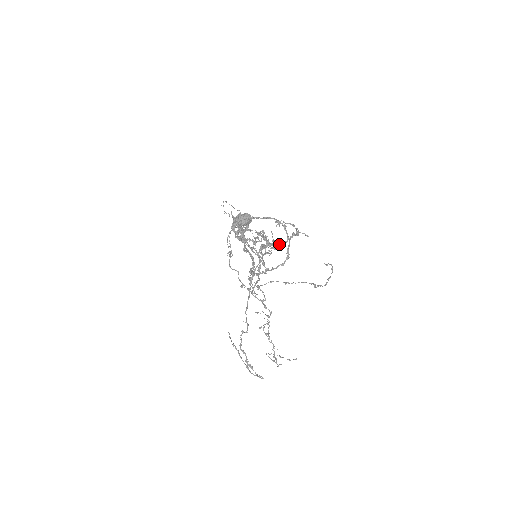
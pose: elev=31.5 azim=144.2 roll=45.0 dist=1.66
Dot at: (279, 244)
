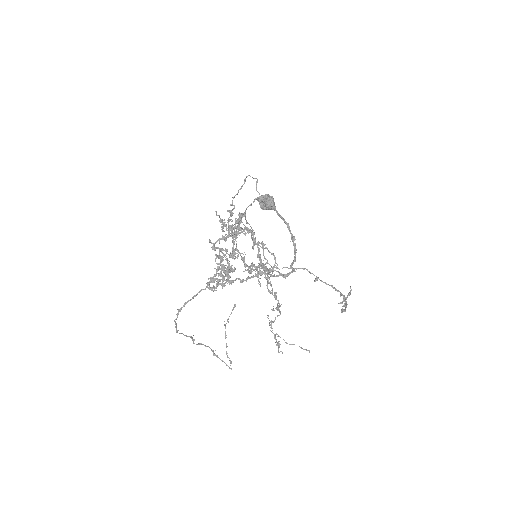
Dot at: (231, 281)
